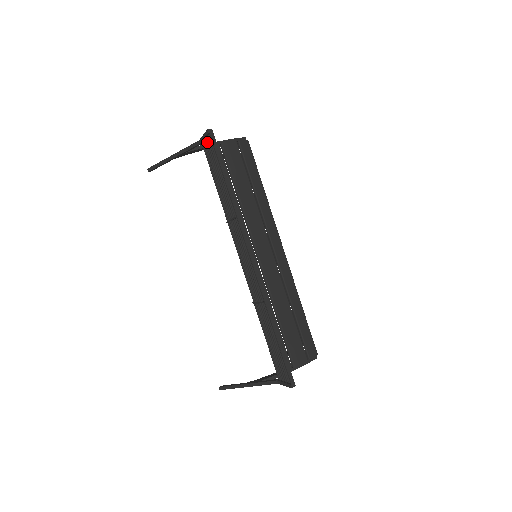
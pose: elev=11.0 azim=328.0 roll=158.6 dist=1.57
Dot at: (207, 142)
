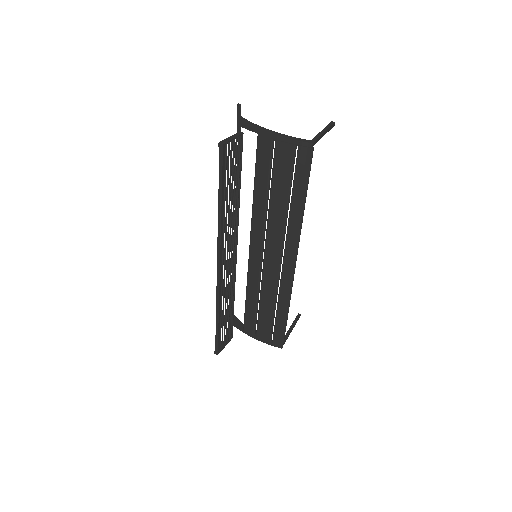
Dot at: (233, 145)
